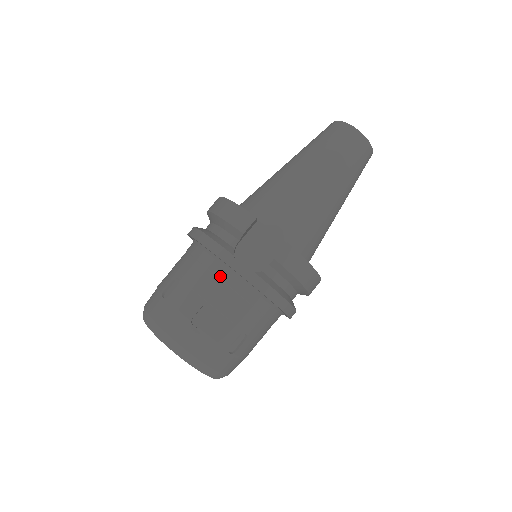
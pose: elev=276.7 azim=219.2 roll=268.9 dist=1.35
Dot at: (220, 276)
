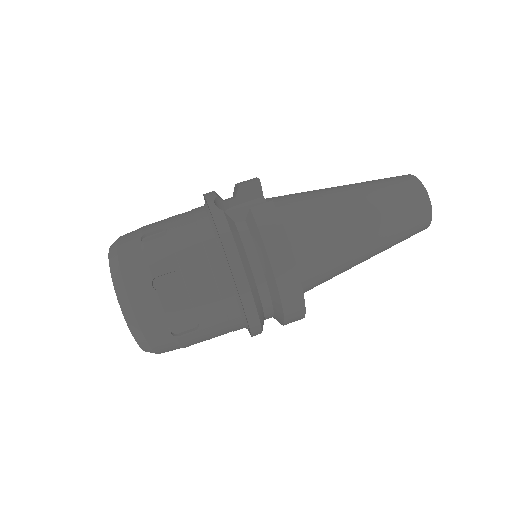
Dot at: (196, 214)
